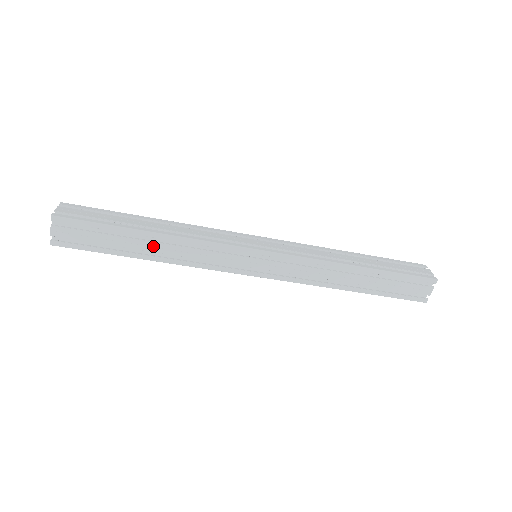
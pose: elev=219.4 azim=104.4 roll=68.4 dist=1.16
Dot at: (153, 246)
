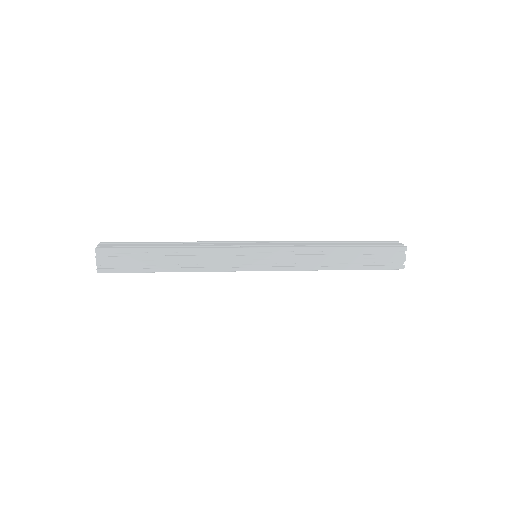
Dot at: (174, 260)
